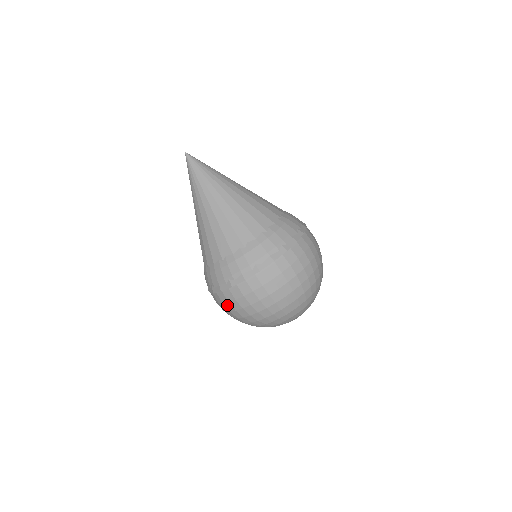
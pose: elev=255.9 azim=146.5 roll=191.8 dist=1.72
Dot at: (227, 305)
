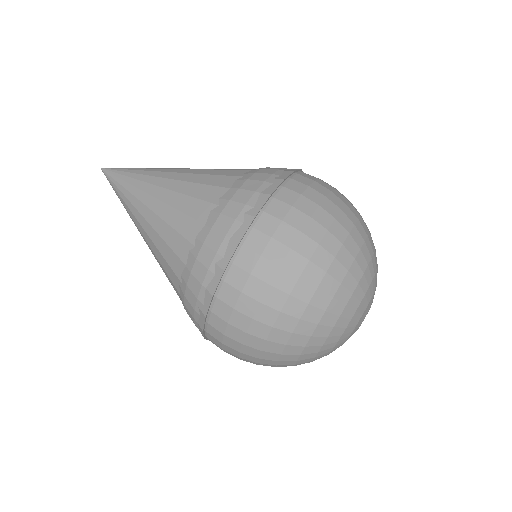
Dot at: (235, 320)
